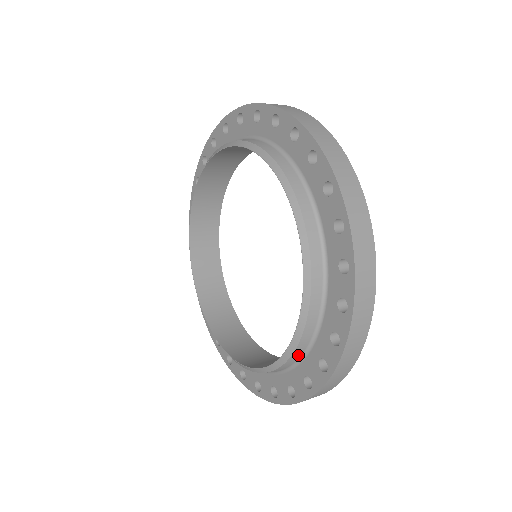
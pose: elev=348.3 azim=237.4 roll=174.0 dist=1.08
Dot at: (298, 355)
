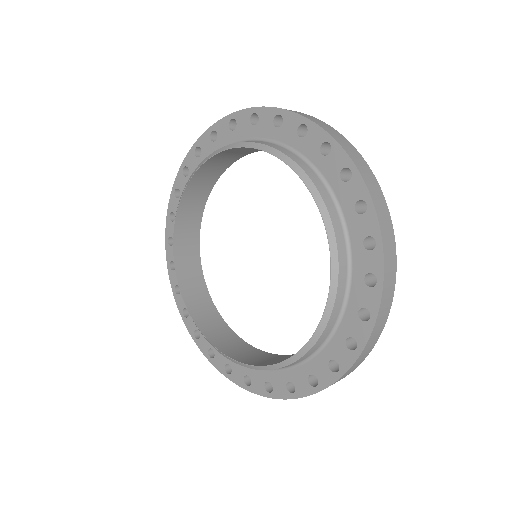
Dot at: (322, 340)
